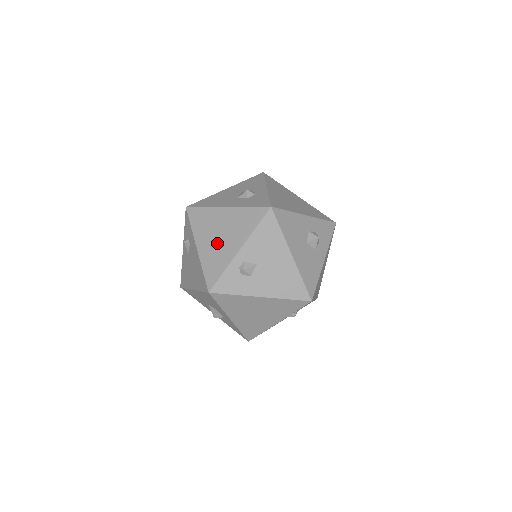
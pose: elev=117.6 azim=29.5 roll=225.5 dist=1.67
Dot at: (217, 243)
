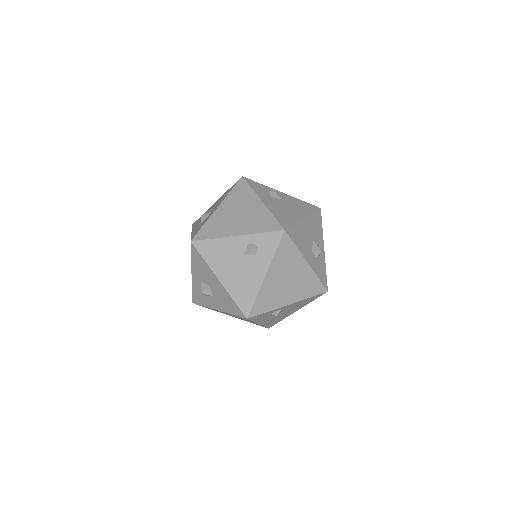
Dot at: (281, 286)
